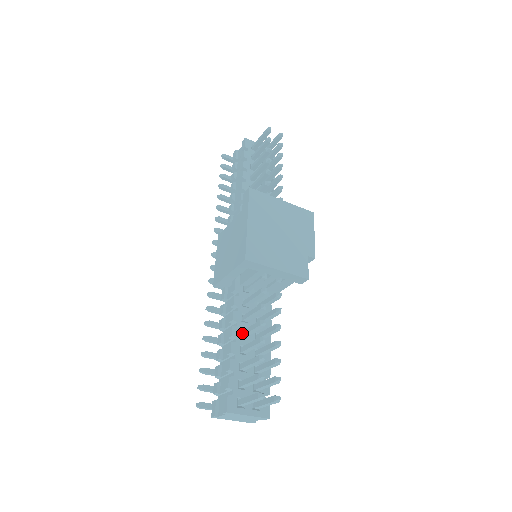
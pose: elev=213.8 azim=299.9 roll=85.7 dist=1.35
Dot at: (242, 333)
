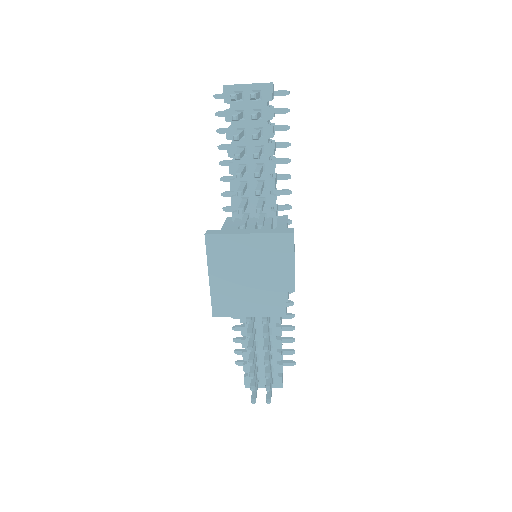
Dot at: occluded
